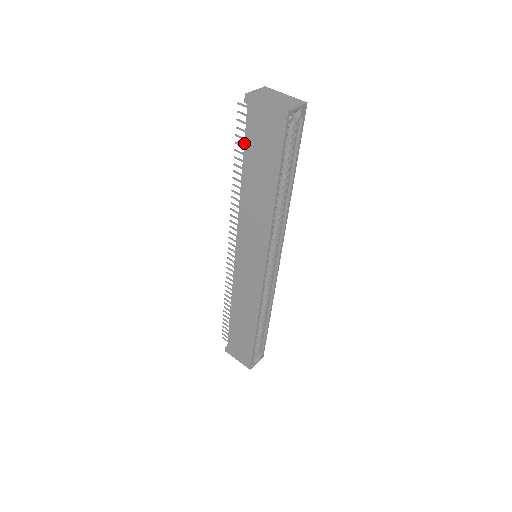
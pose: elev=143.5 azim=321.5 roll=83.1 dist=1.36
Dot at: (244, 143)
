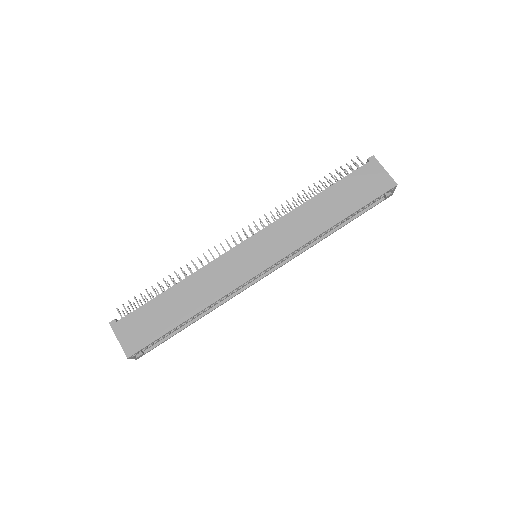
Dot at: (344, 177)
